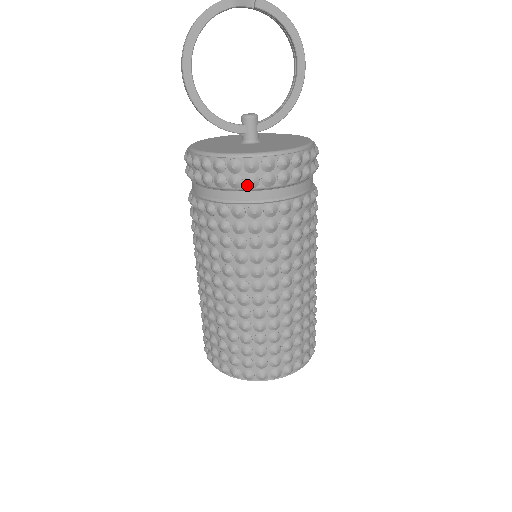
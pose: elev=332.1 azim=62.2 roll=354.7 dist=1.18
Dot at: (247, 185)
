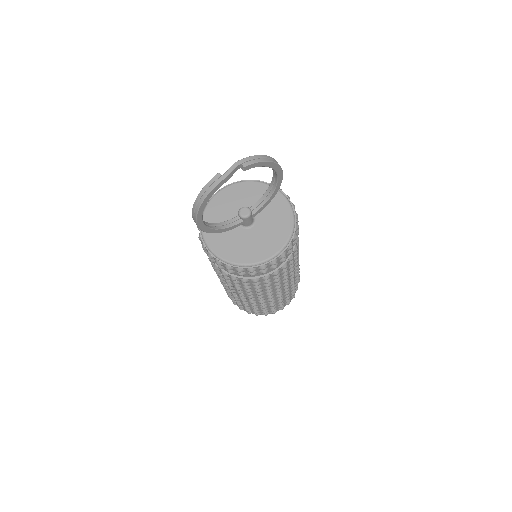
Dot at: occluded
